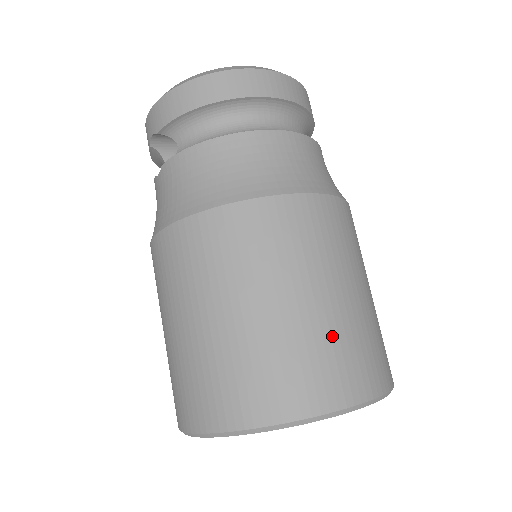
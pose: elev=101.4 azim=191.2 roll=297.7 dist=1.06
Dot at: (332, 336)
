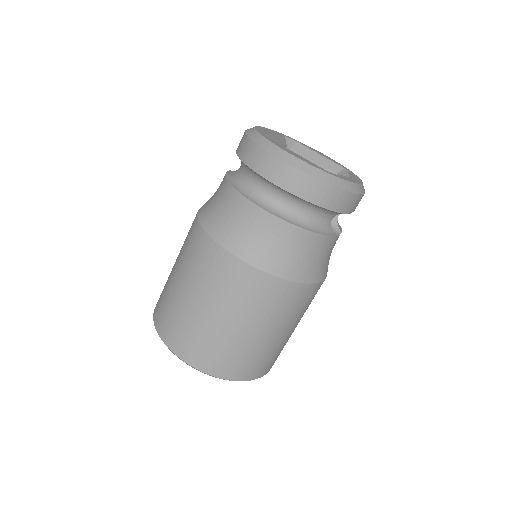
Dot at: (193, 327)
